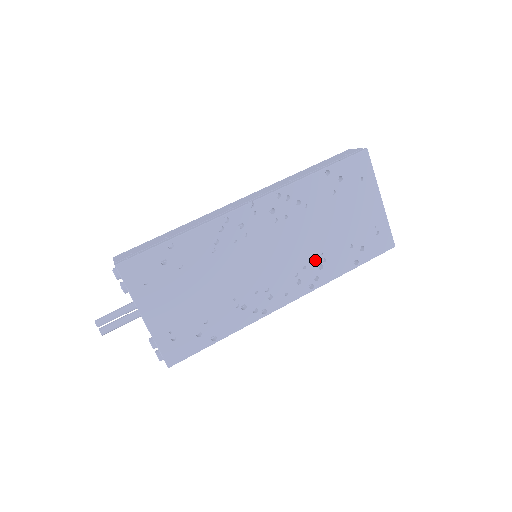
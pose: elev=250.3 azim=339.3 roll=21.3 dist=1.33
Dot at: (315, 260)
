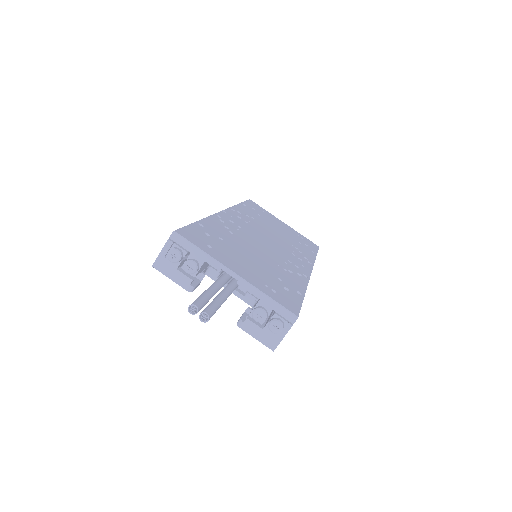
Dot at: (292, 248)
